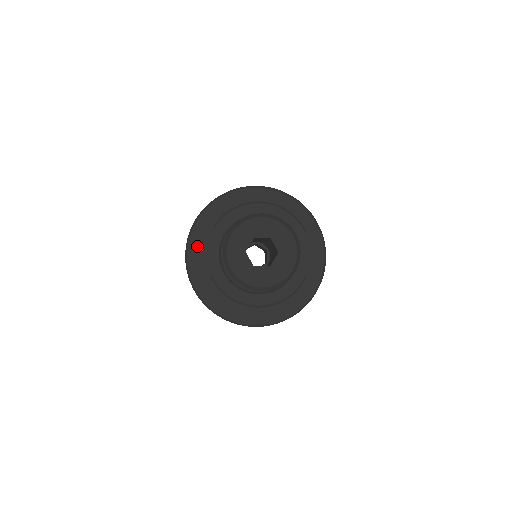
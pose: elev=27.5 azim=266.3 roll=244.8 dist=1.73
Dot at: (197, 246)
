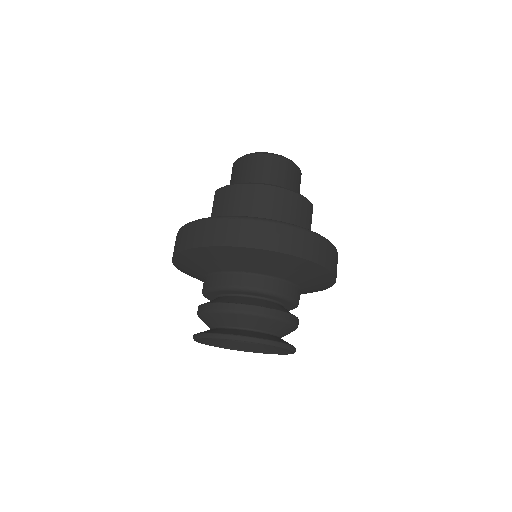
Dot at: occluded
